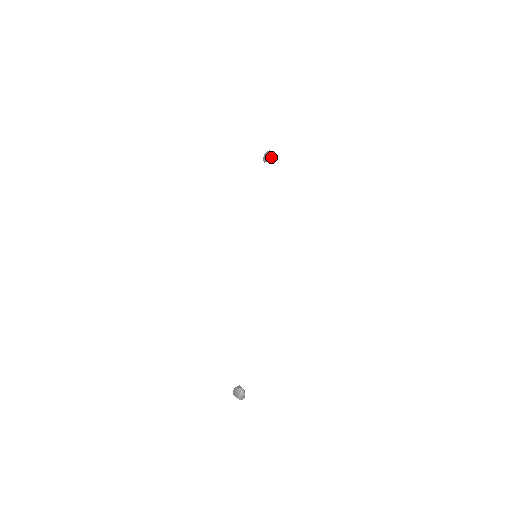
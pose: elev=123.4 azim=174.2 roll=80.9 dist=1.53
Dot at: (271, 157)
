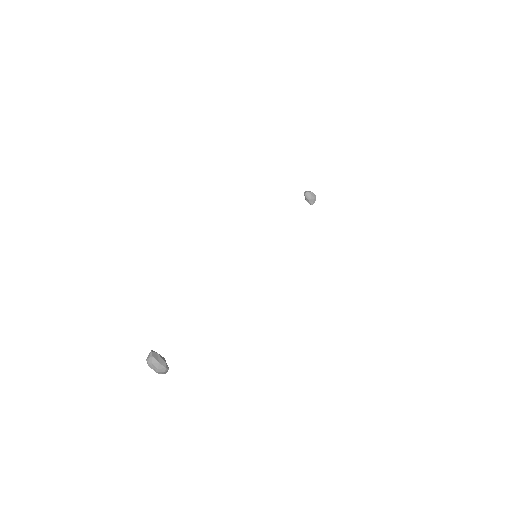
Dot at: (311, 195)
